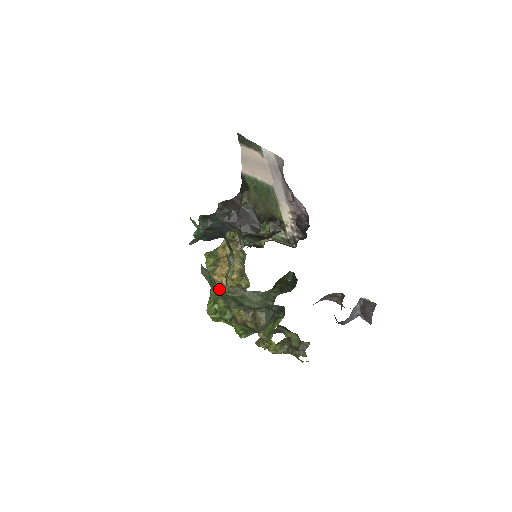
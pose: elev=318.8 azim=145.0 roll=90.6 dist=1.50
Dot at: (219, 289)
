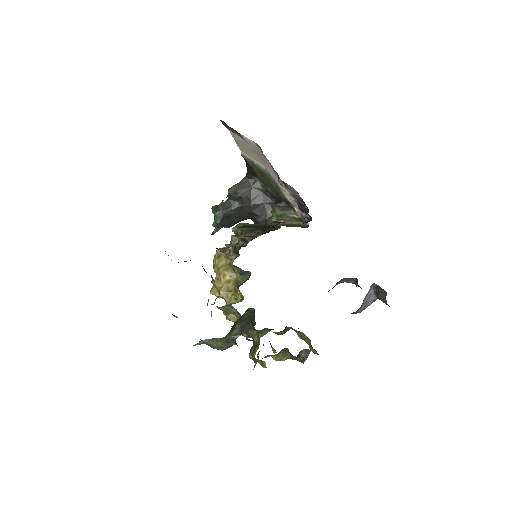
Dot at: occluded
